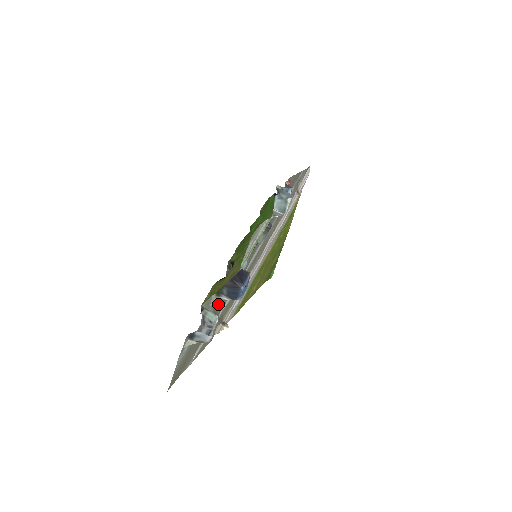
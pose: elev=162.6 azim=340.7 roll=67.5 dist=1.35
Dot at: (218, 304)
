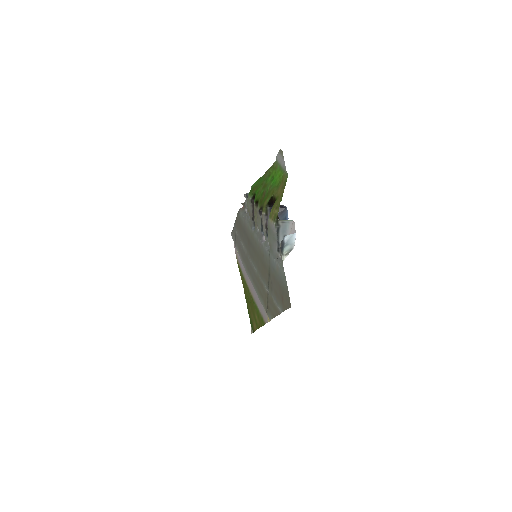
Dot at: (266, 267)
